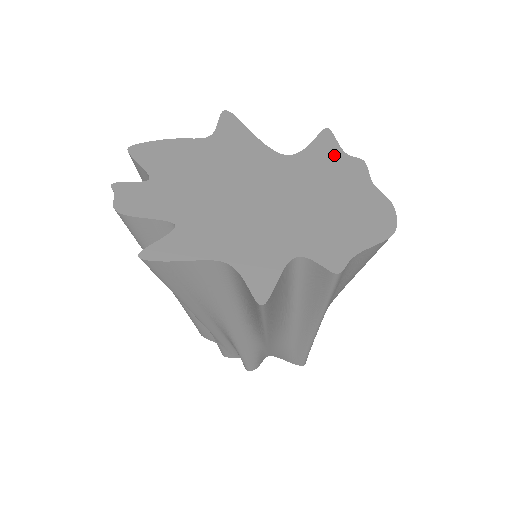
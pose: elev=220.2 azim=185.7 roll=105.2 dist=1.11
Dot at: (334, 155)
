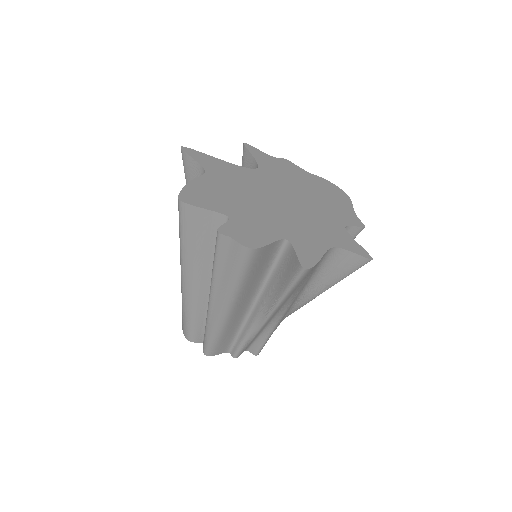
Dot at: (272, 160)
